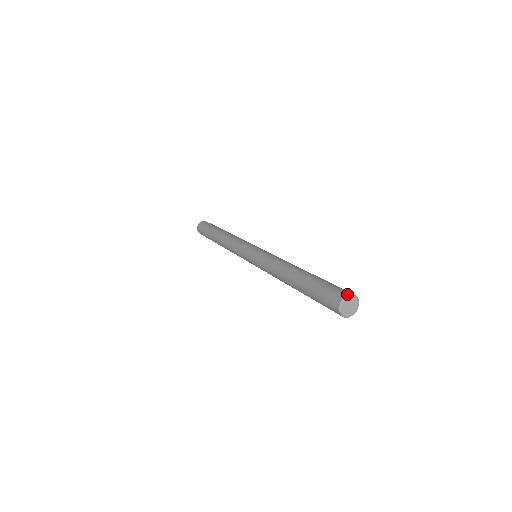
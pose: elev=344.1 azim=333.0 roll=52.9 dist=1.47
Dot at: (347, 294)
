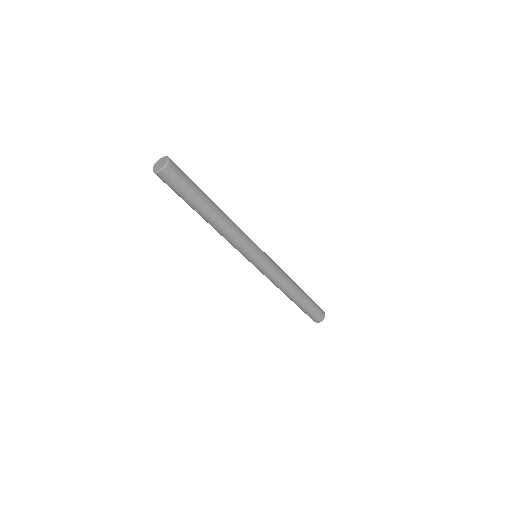
Dot at: (161, 160)
